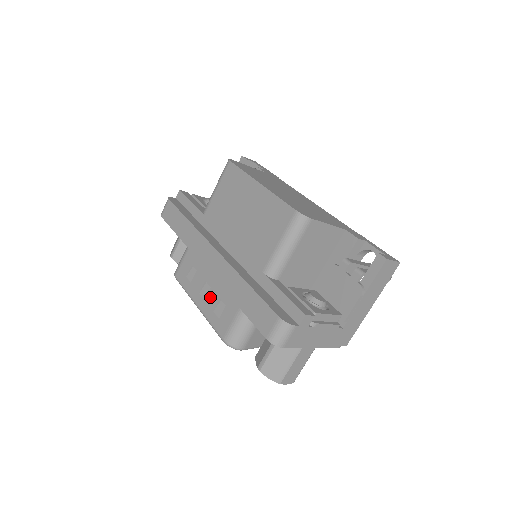
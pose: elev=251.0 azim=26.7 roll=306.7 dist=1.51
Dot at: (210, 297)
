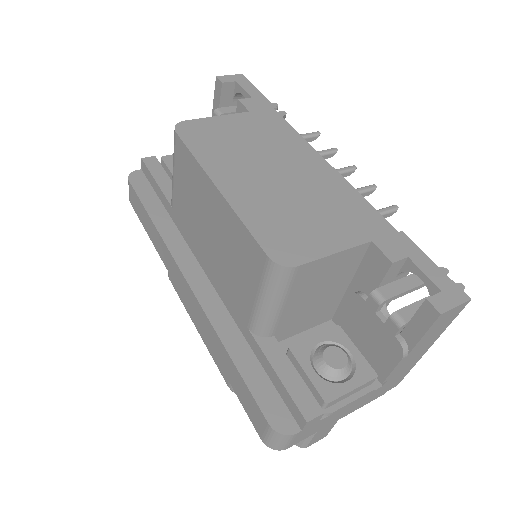
Dot at: occluded
